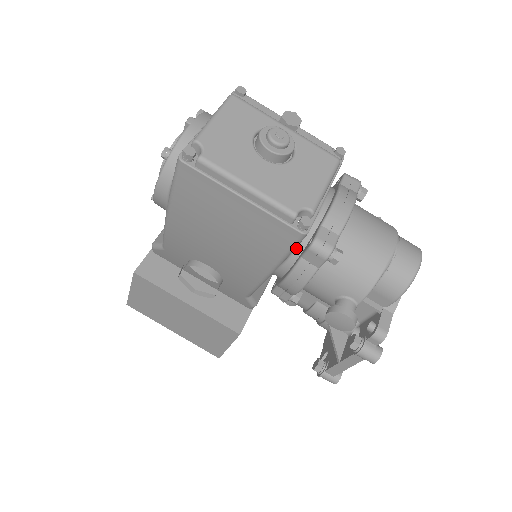
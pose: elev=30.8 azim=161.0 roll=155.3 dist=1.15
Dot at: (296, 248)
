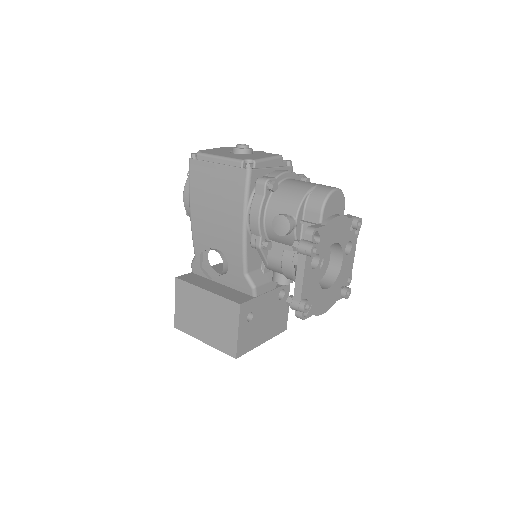
Dot at: (253, 194)
